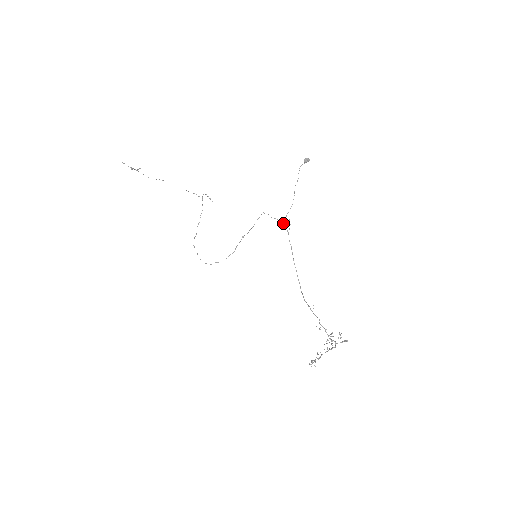
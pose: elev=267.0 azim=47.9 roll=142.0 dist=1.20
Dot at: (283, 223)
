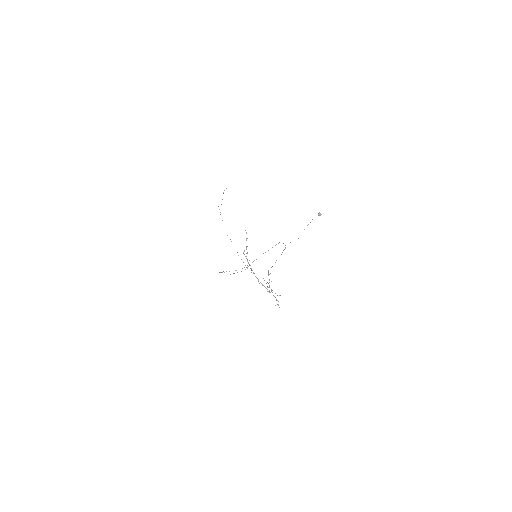
Dot at: occluded
